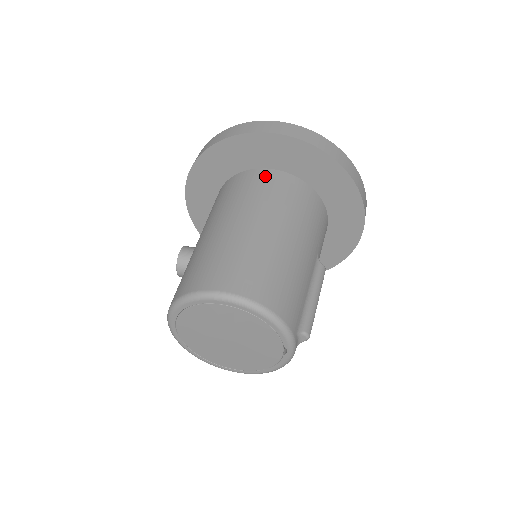
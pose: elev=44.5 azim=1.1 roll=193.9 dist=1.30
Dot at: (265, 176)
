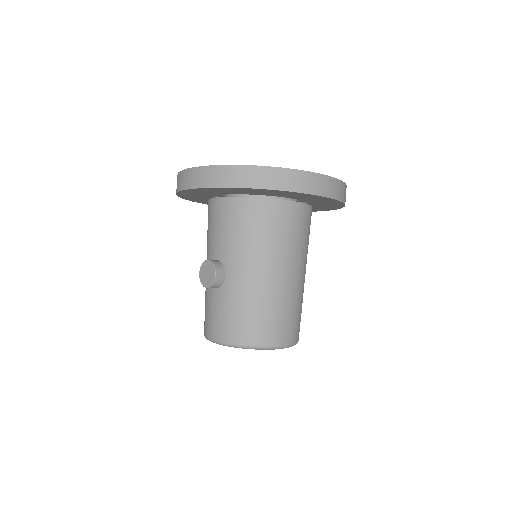
Dot at: (295, 213)
